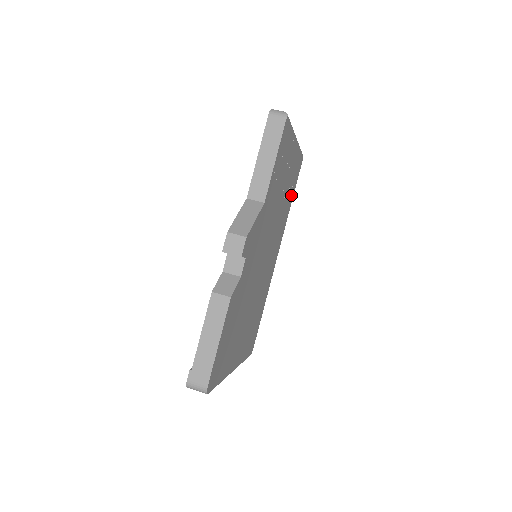
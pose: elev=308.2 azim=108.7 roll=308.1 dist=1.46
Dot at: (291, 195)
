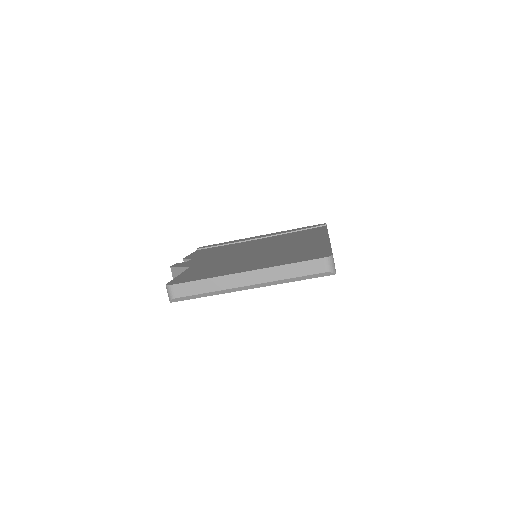
Dot at: occluded
